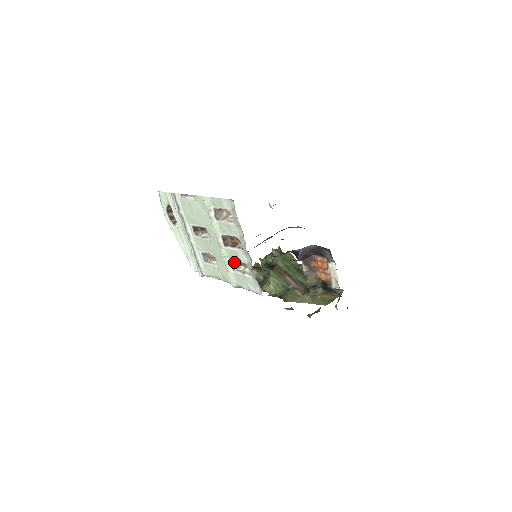
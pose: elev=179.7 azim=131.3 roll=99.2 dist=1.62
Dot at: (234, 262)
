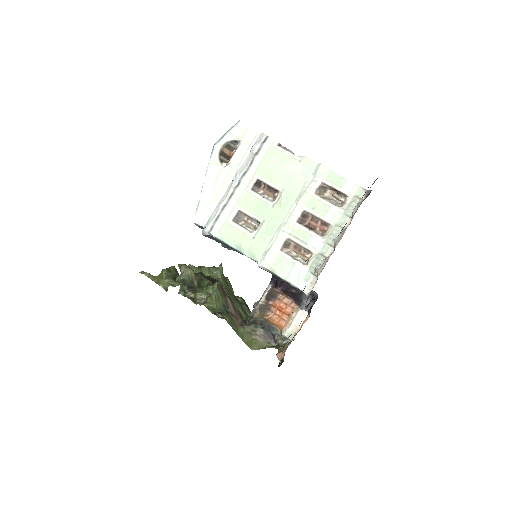
Dot at: (290, 243)
